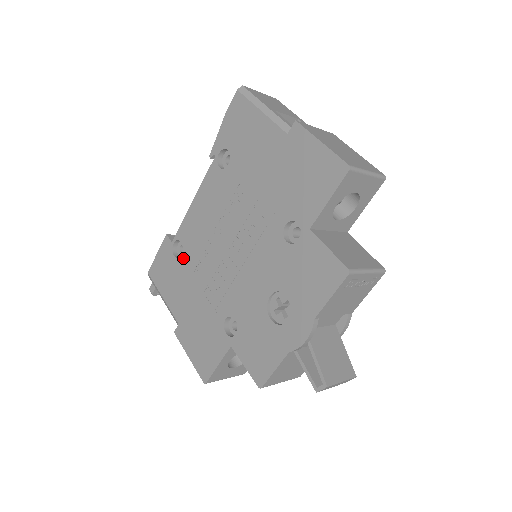
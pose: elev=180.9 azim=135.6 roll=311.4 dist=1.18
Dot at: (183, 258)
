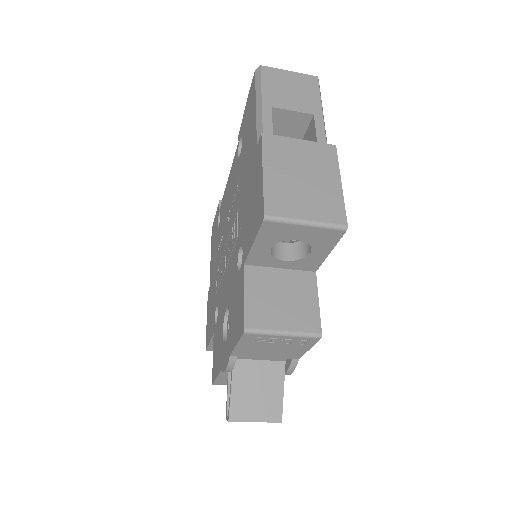
Dot at: (218, 230)
